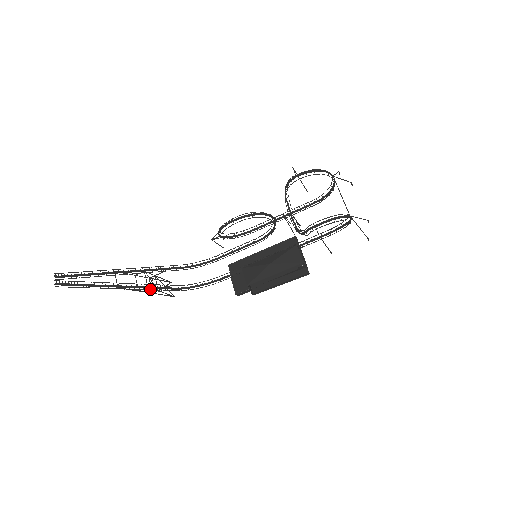
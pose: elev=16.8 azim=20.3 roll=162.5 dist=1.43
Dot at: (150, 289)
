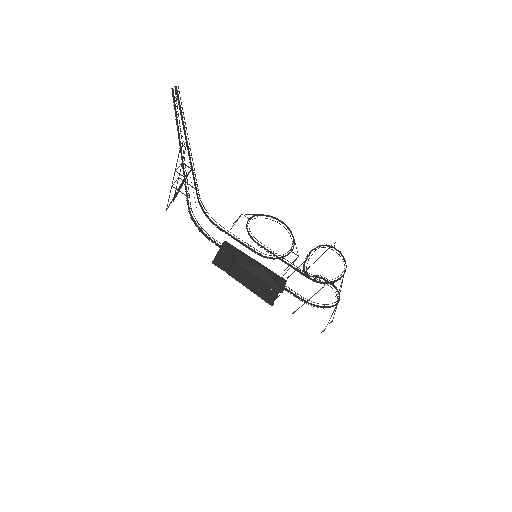
Dot at: (185, 180)
